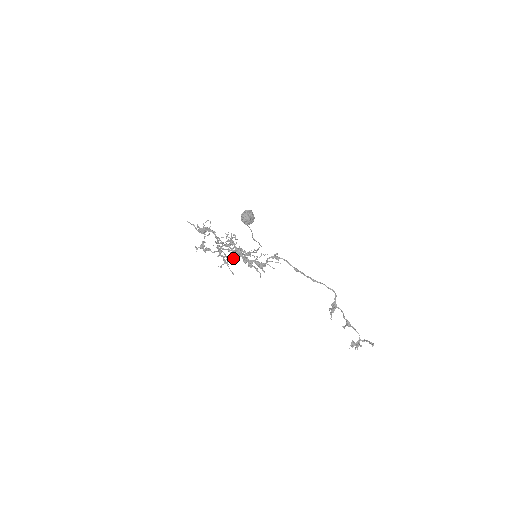
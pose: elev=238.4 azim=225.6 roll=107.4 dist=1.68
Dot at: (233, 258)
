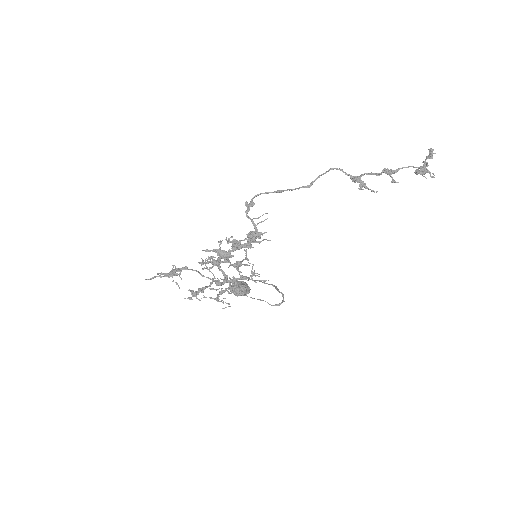
Dot at: (224, 257)
